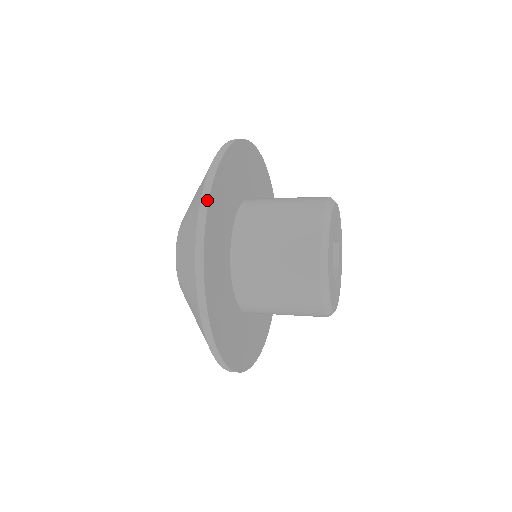
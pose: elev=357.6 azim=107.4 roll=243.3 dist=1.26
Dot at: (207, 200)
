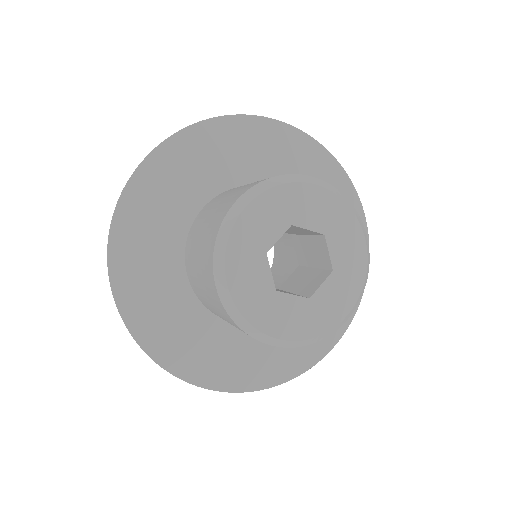
Dot at: (212, 118)
